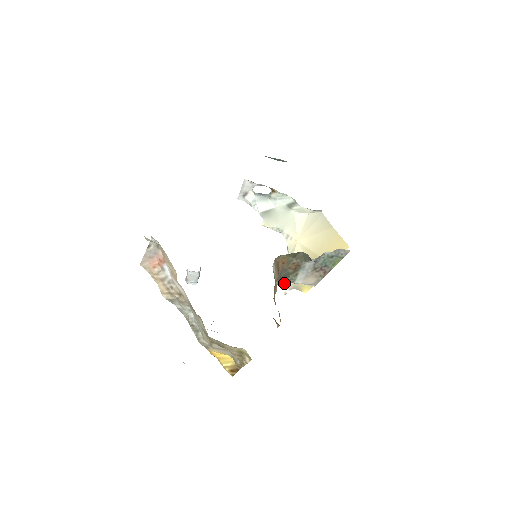
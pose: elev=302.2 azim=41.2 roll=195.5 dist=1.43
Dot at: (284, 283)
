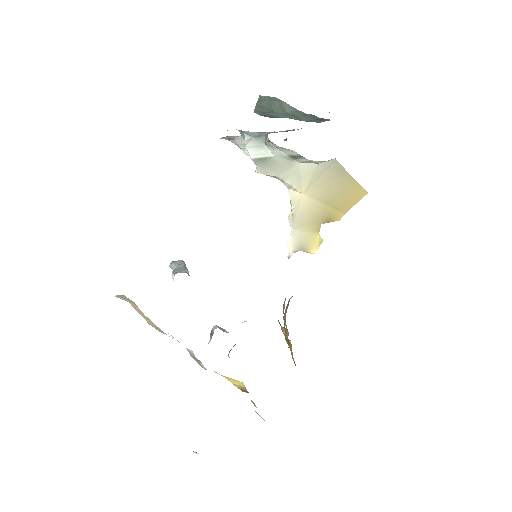
Dot at: (287, 245)
